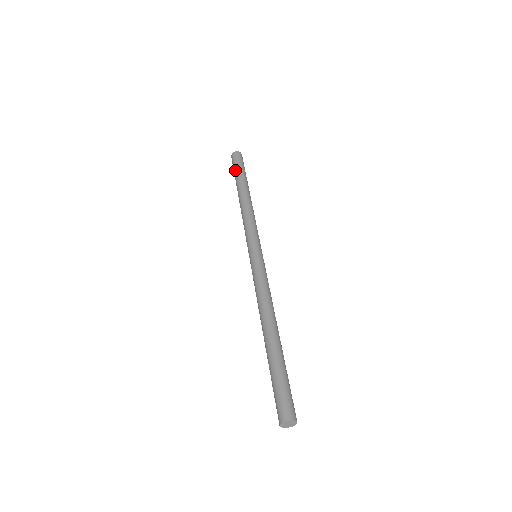
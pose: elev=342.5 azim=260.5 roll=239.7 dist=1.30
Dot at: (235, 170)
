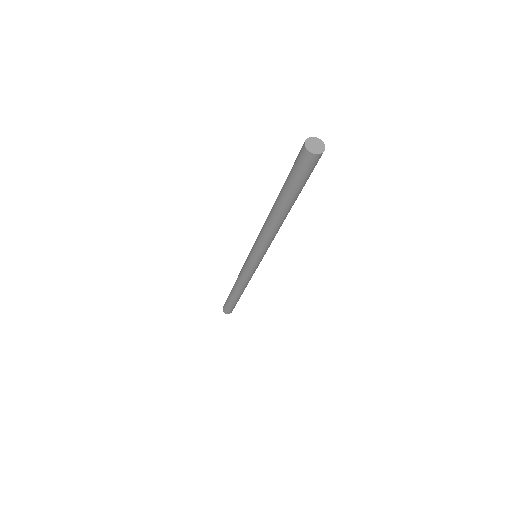
Dot at: occluded
